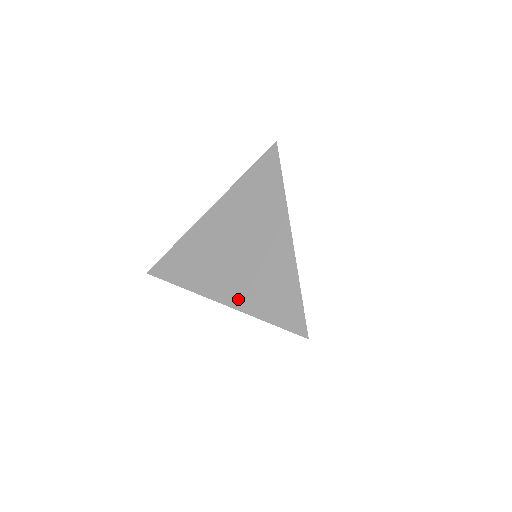
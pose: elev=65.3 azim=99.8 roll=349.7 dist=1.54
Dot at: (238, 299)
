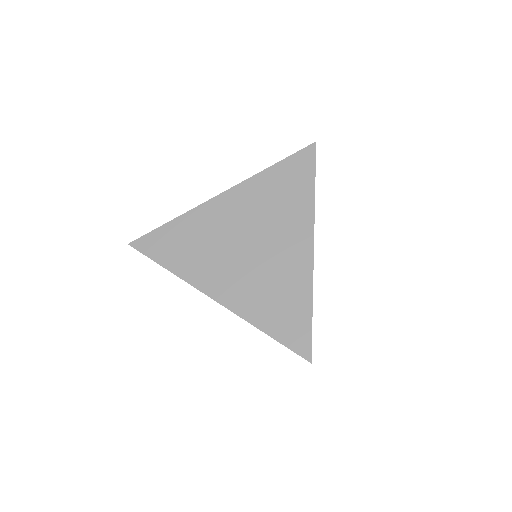
Dot at: (238, 301)
